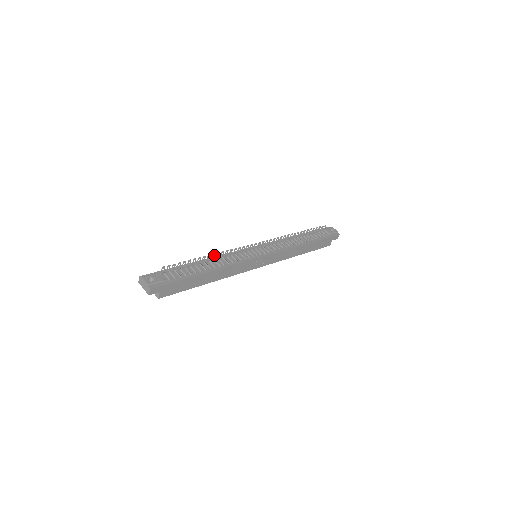
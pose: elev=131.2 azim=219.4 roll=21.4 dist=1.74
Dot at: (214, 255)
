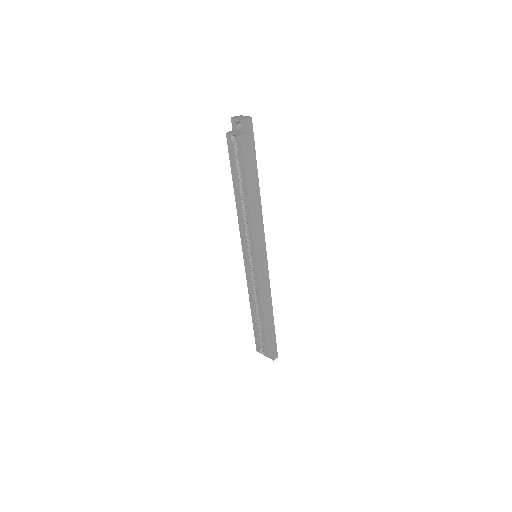
Dot at: occluded
